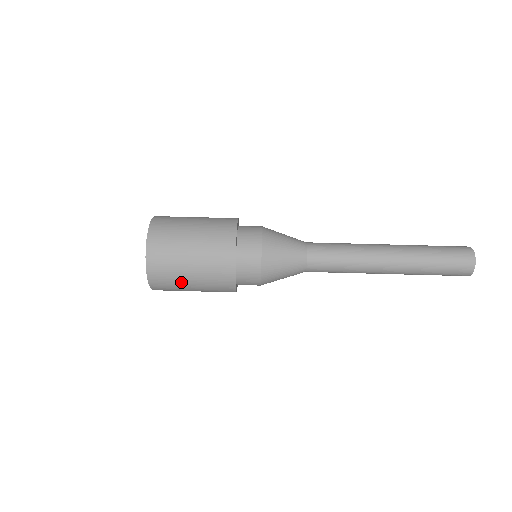
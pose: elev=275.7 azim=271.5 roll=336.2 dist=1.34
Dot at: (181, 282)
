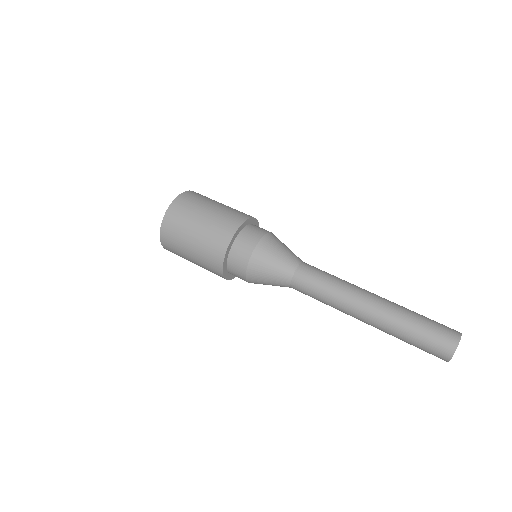
Dot at: (183, 252)
